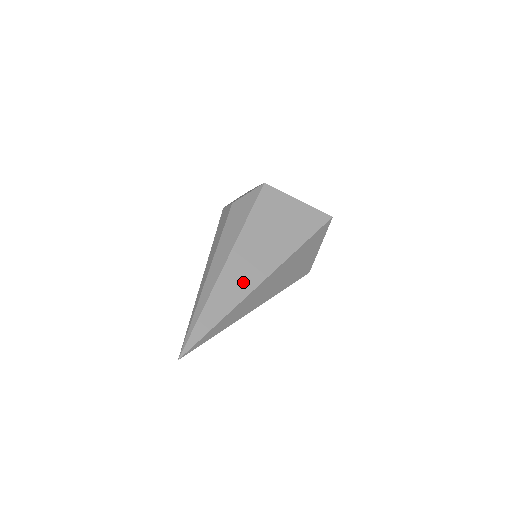
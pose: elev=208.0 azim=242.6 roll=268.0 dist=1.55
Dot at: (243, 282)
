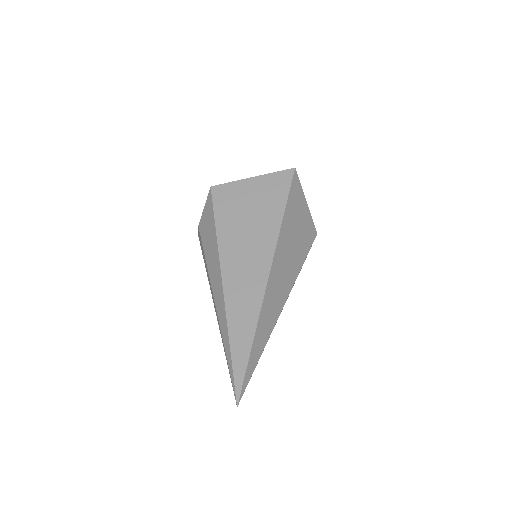
Dot at: (250, 290)
